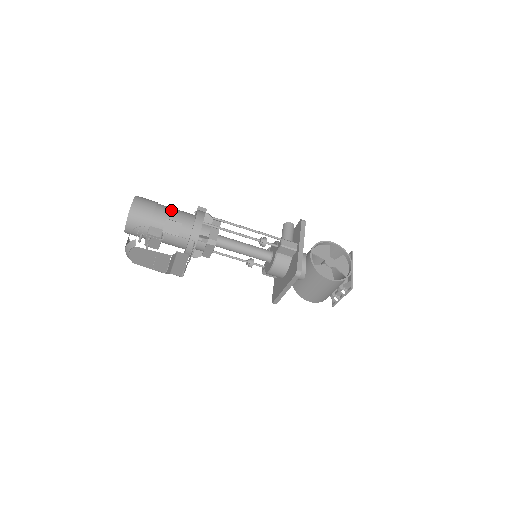
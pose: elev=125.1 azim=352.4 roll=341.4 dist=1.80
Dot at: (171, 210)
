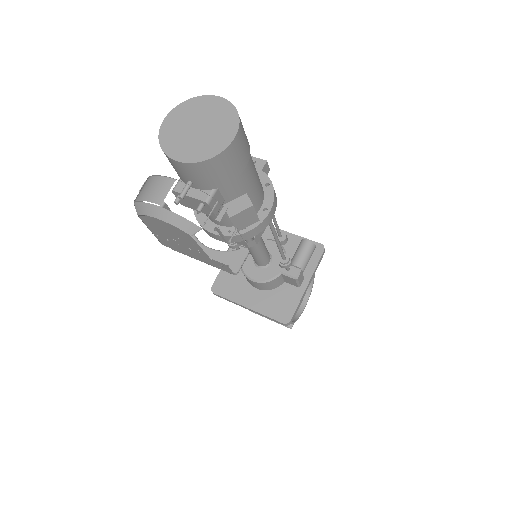
Dot at: (255, 172)
